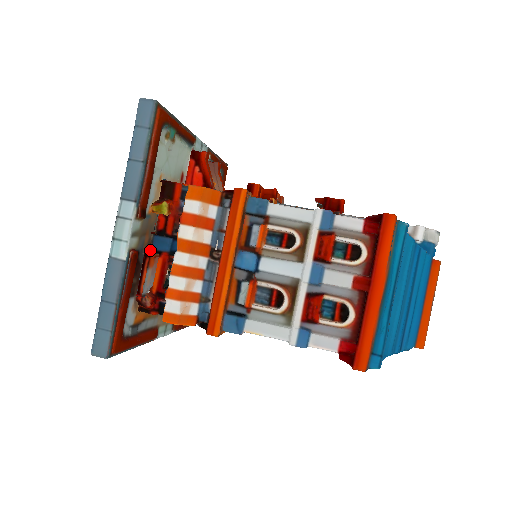
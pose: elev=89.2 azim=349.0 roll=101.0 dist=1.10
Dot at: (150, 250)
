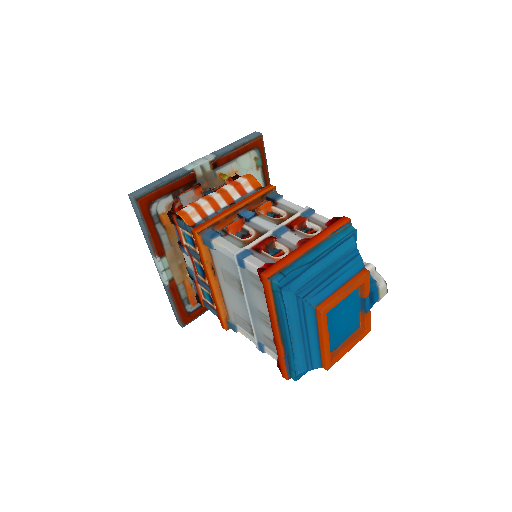
Dot at: occluded
